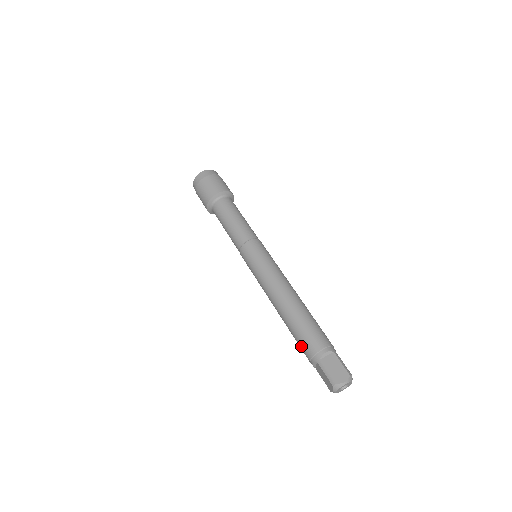
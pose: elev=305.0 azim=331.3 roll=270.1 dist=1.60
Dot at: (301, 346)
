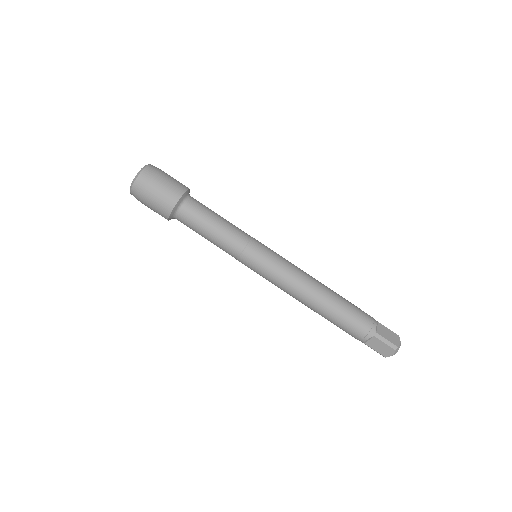
Dot at: (351, 328)
